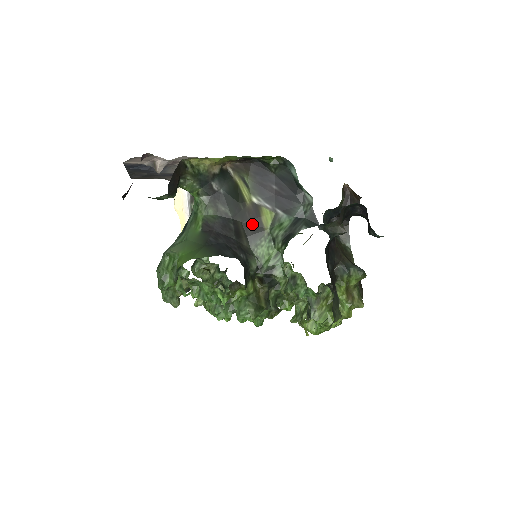
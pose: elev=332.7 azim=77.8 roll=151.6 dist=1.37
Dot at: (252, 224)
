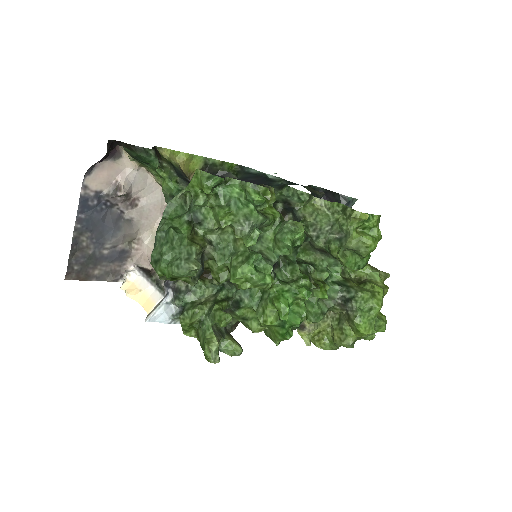
Dot at: occluded
